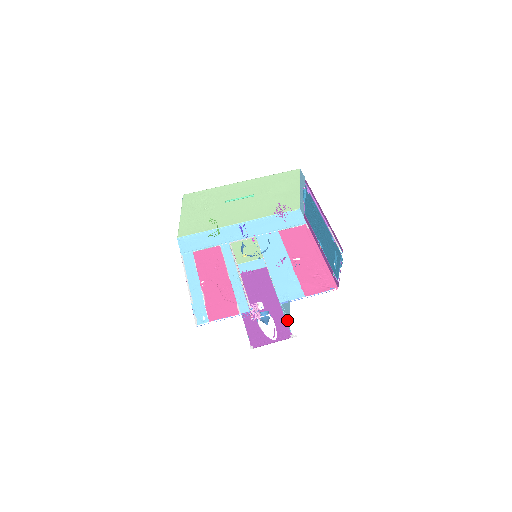
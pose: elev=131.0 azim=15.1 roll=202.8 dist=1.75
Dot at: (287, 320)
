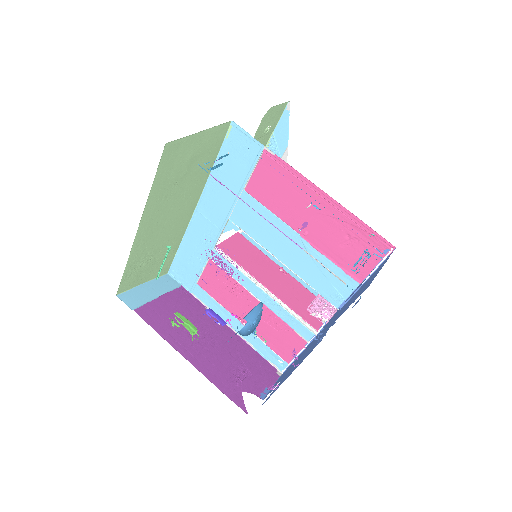
Dot at: occluded
